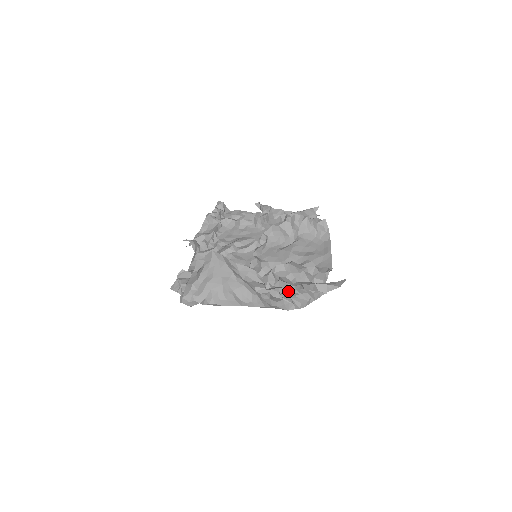
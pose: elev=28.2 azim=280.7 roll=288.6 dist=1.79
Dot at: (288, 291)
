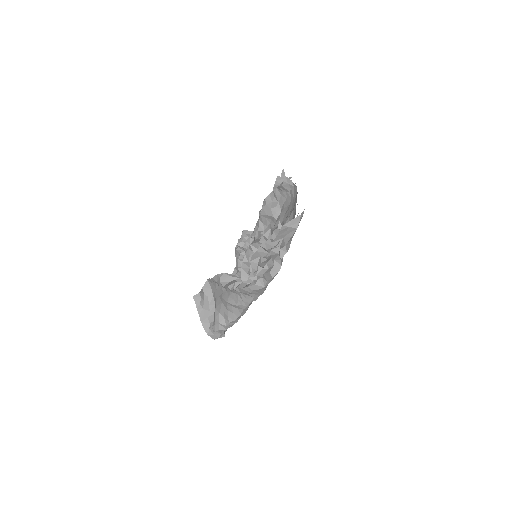
Dot at: (253, 270)
